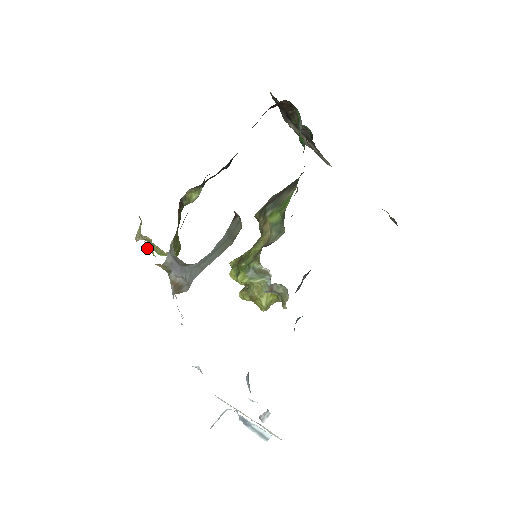
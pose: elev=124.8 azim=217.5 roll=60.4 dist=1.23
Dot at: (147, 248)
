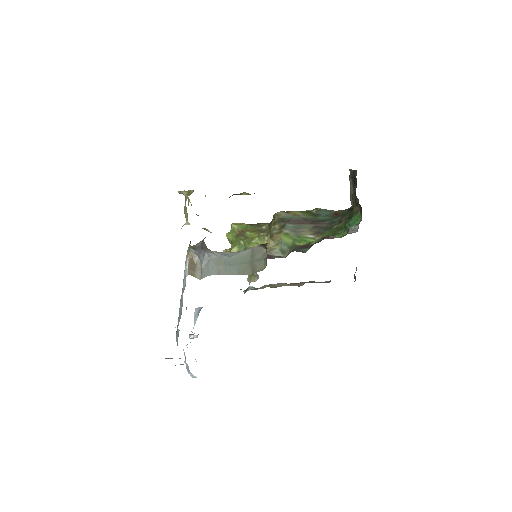
Dot at: (186, 223)
